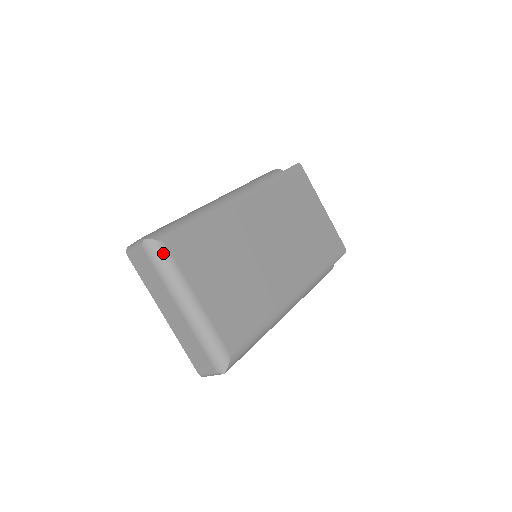
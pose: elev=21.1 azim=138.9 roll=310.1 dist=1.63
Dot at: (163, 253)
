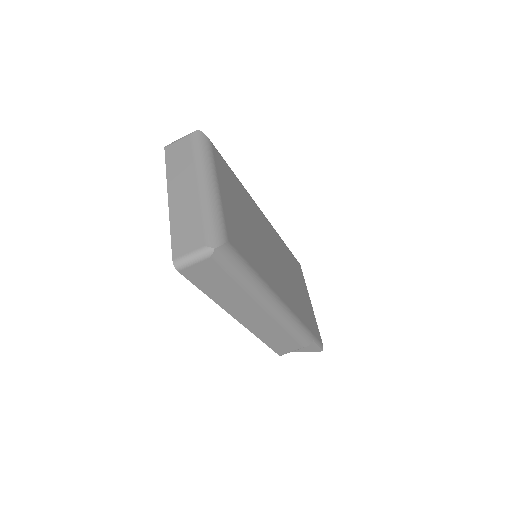
Dot at: (207, 144)
